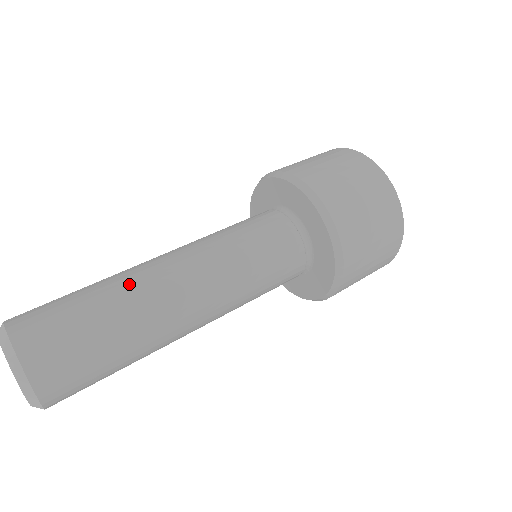
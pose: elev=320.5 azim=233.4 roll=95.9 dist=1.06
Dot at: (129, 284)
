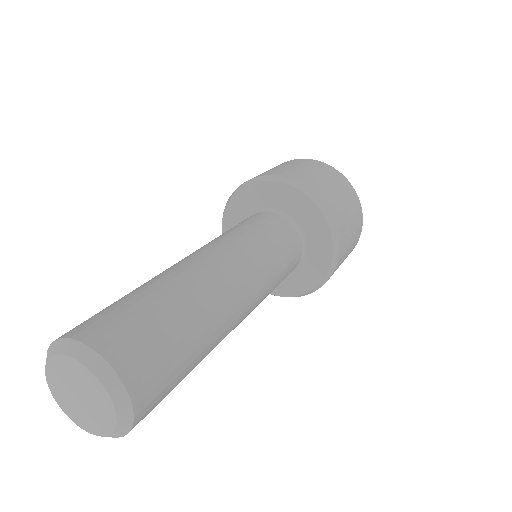
Dot at: (194, 287)
